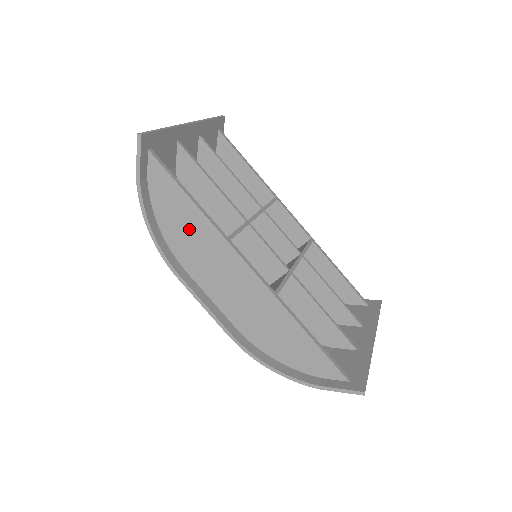
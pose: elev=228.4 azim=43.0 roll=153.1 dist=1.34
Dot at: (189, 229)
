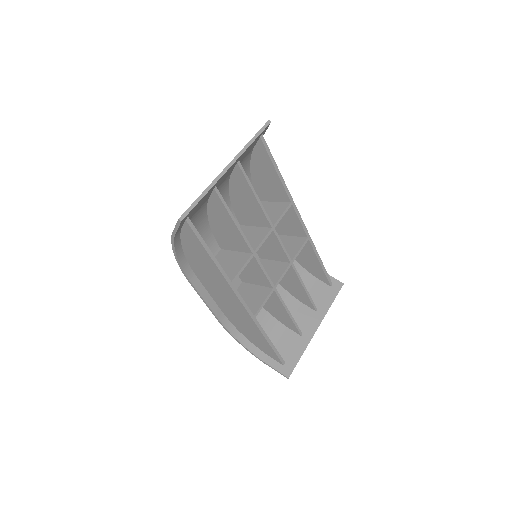
Dot at: (205, 266)
